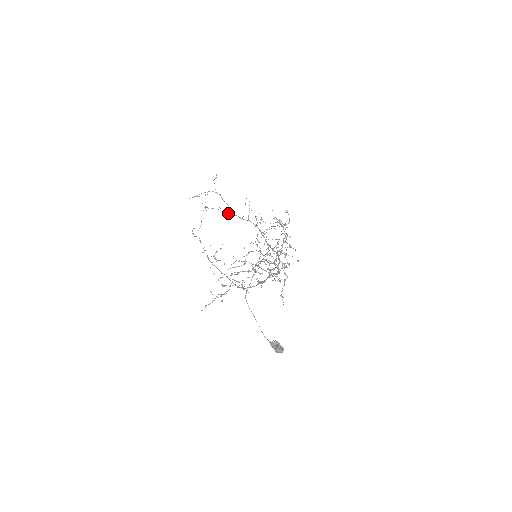
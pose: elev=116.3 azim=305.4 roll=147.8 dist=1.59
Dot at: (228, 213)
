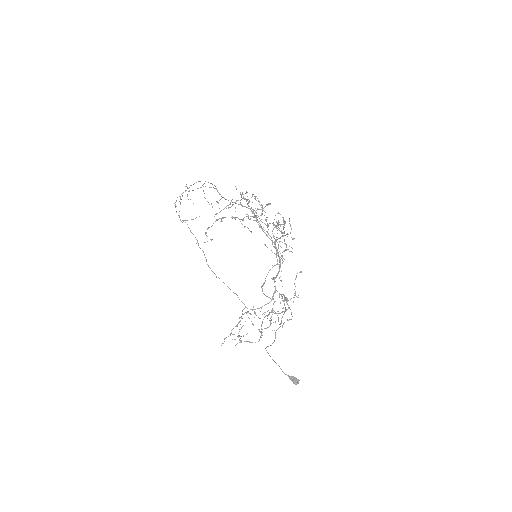
Dot at: occluded
